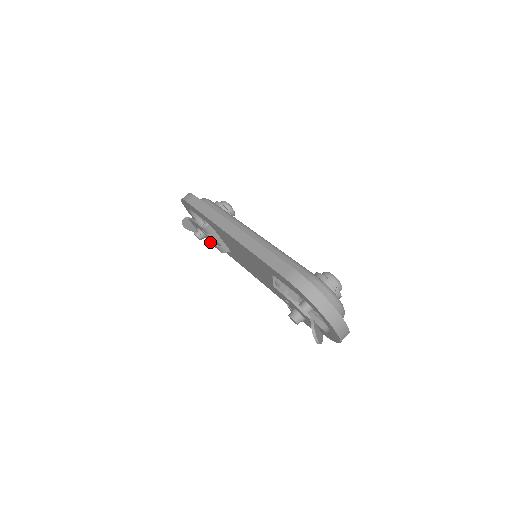
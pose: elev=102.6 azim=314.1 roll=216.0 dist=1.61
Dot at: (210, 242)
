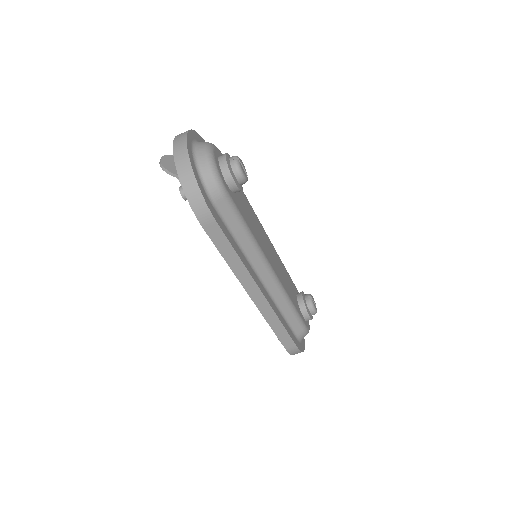
Dot at: occluded
